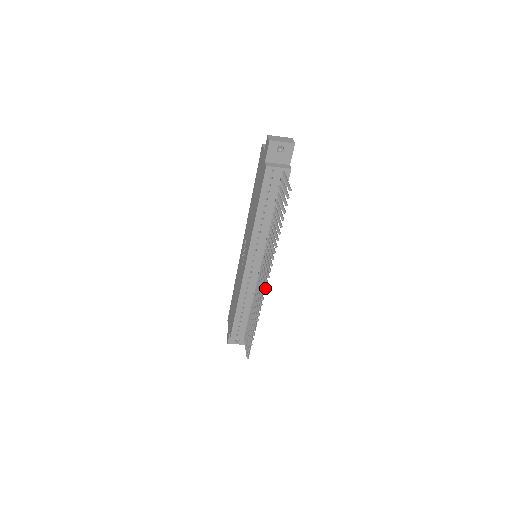
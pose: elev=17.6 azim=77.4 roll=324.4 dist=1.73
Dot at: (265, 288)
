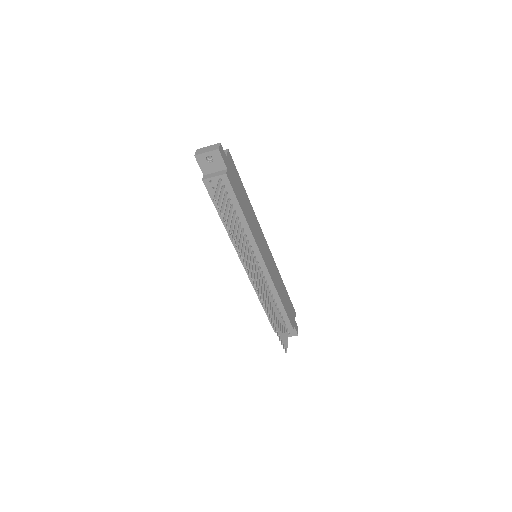
Dot at: (256, 289)
